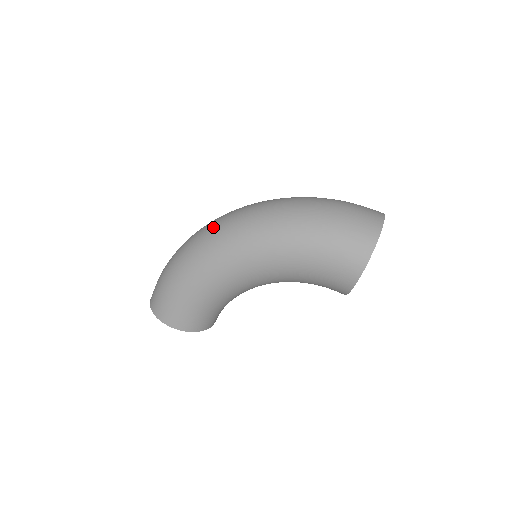
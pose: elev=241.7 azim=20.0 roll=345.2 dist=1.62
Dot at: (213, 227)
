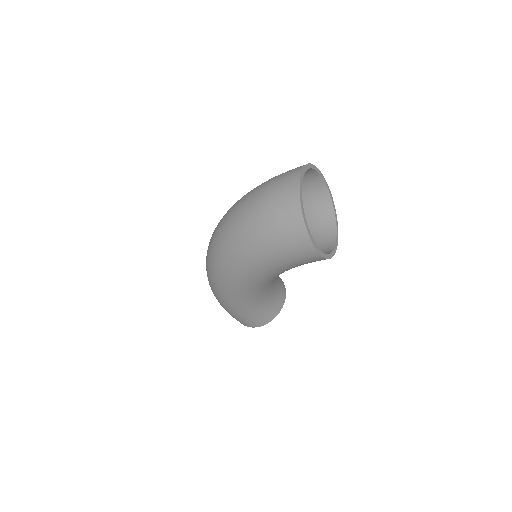
Dot at: (207, 270)
